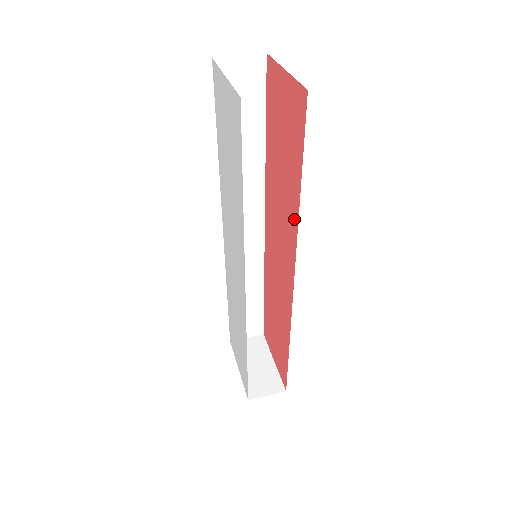
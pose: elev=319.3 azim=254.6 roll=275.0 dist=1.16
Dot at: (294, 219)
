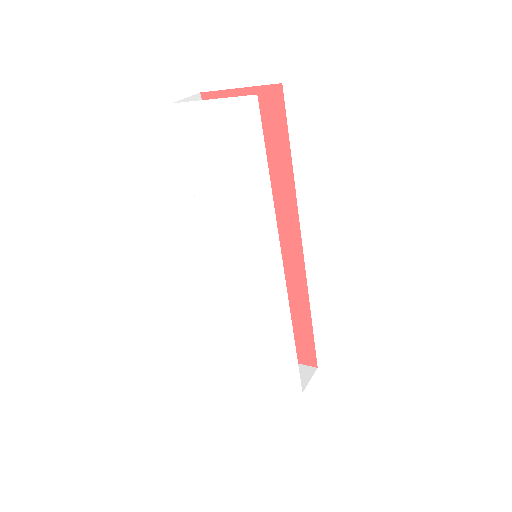
Dot at: (288, 195)
